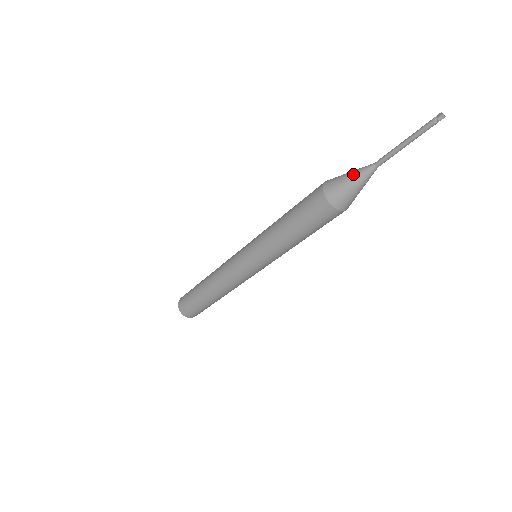
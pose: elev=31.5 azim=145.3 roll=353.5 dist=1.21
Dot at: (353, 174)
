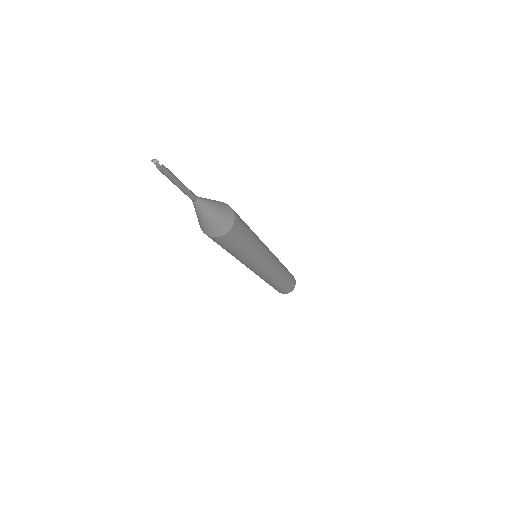
Dot at: occluded
